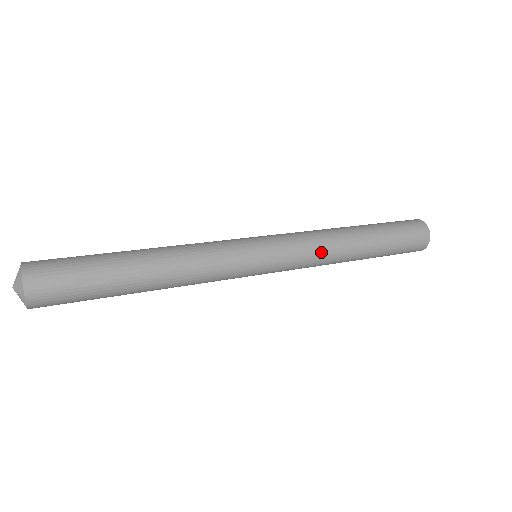
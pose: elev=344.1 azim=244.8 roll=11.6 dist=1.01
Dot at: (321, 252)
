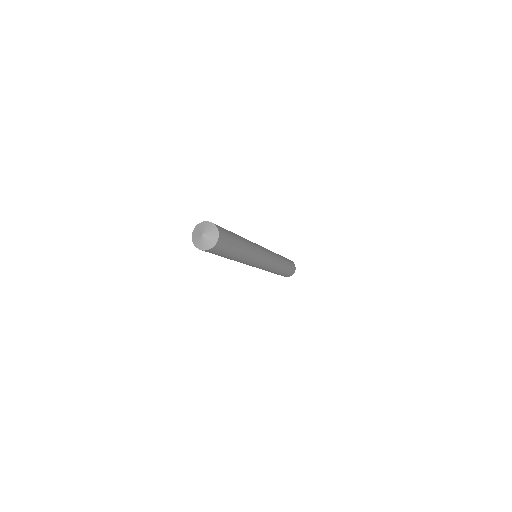
Dot at: (276, 265)
